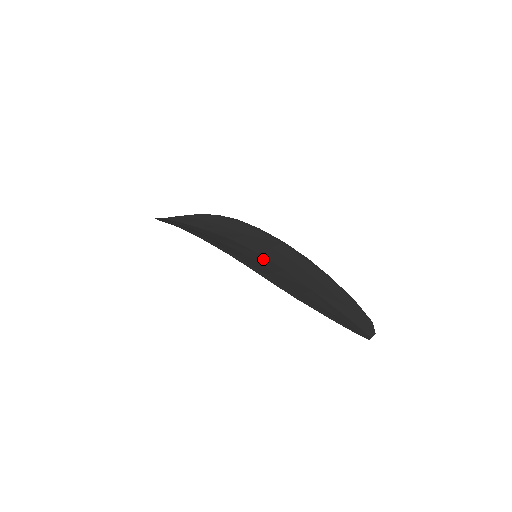
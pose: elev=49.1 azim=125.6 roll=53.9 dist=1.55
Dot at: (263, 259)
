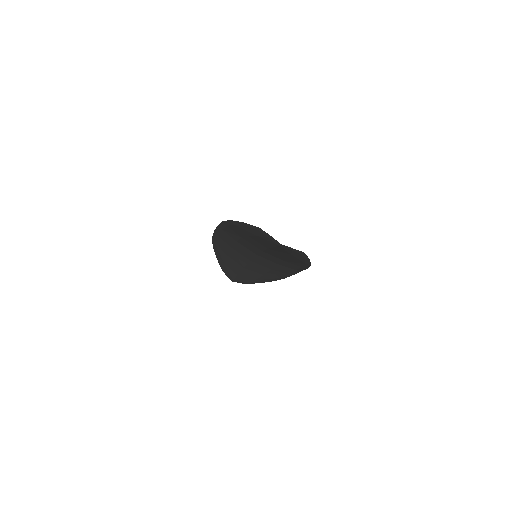
Dot at: occluded
